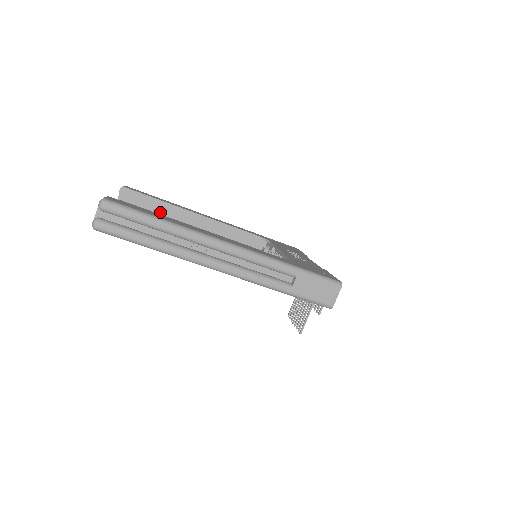
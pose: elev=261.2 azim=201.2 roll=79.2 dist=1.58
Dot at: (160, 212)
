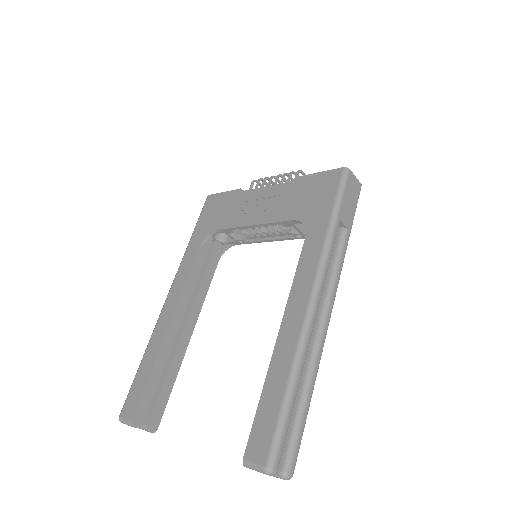
Dot at: occluded
